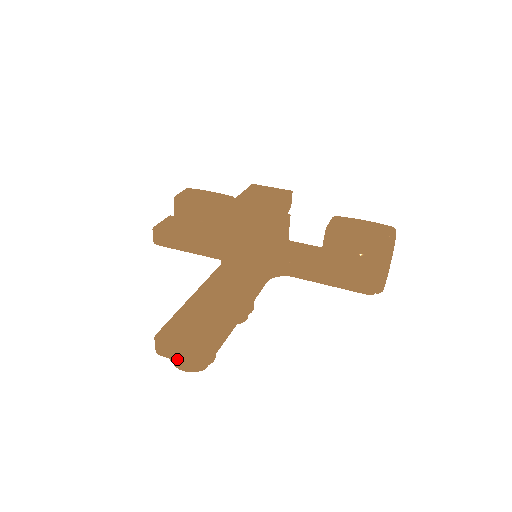
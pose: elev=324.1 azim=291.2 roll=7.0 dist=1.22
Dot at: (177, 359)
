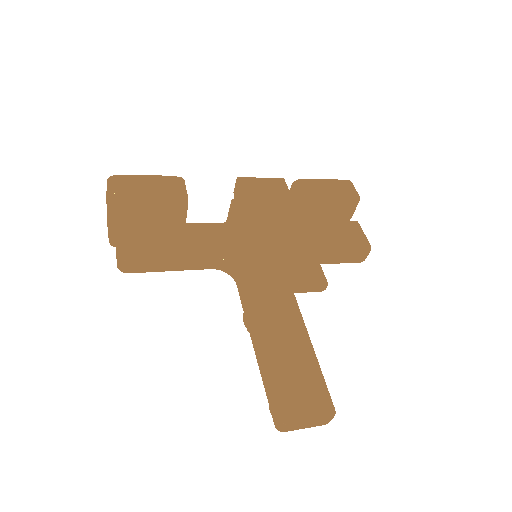
Dot at: (304, 428)
